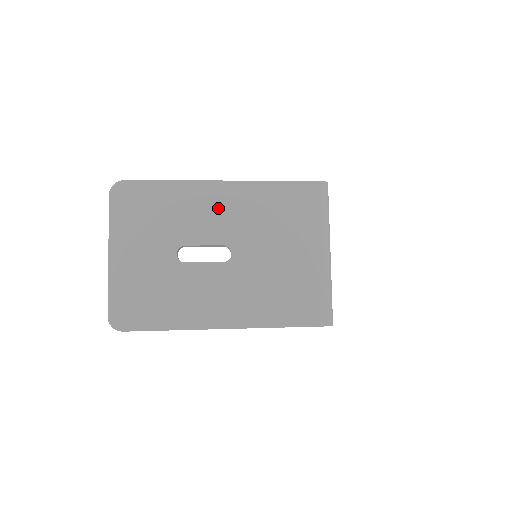
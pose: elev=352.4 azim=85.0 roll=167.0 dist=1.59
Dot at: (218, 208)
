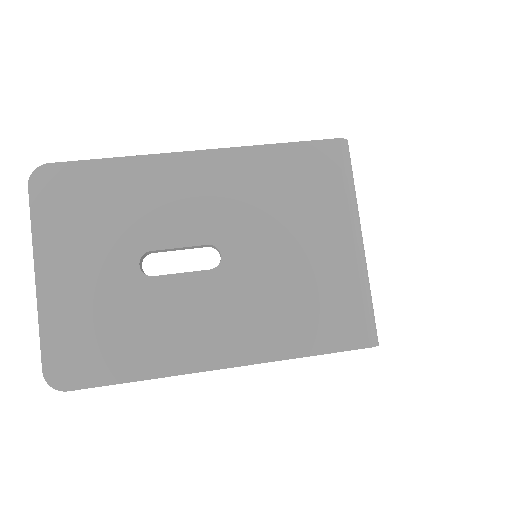
Dot at: (194, 191)
